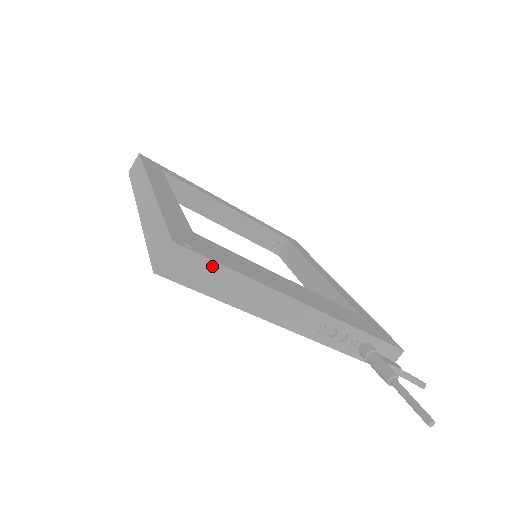
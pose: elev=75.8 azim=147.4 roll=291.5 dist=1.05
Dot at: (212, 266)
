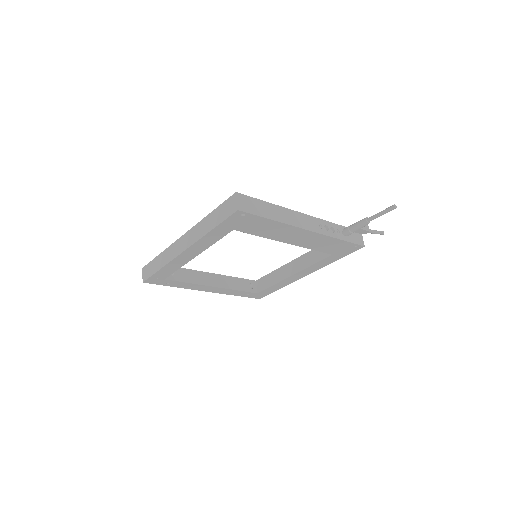
Dot at: (257, 202)
